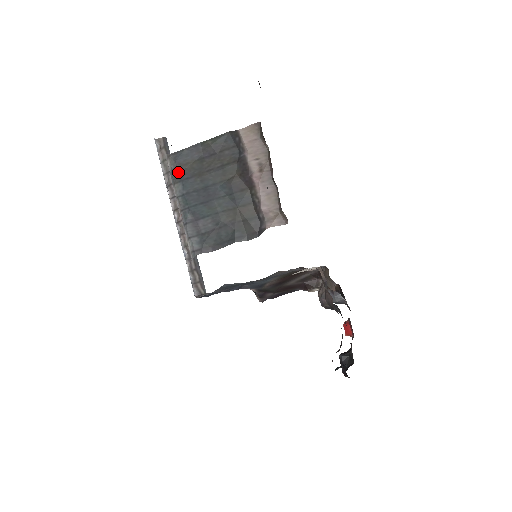
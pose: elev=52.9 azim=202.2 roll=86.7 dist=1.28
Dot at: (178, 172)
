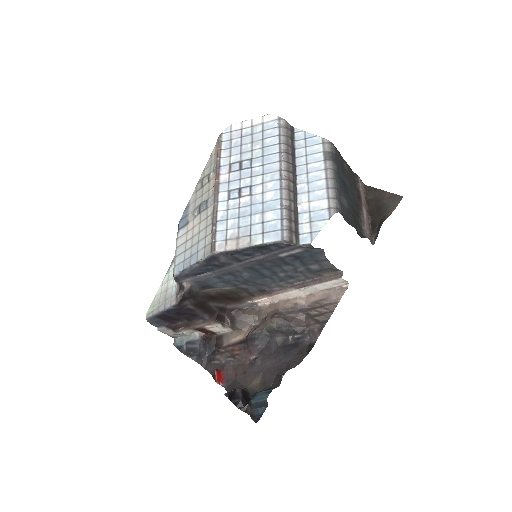
Dot at: (335, 157)
